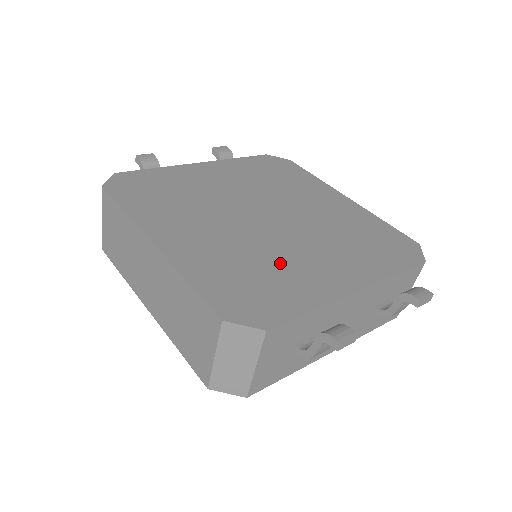
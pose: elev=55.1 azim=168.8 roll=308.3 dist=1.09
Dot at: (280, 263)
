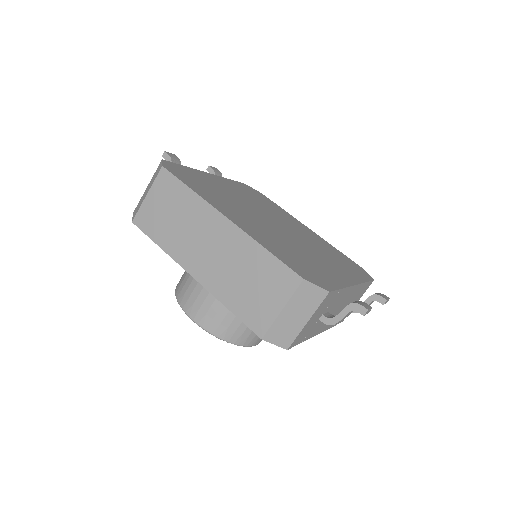
Dot at: (307, 256)
